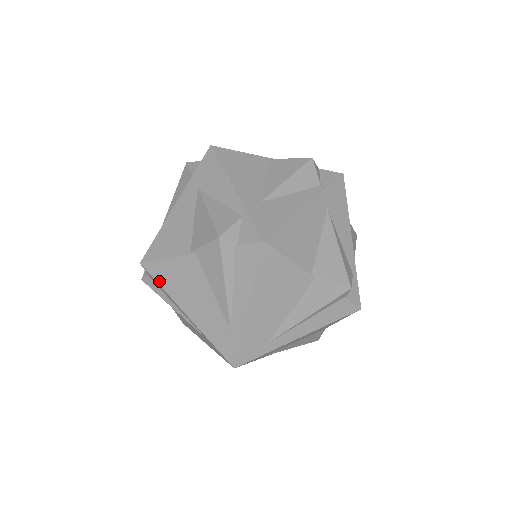
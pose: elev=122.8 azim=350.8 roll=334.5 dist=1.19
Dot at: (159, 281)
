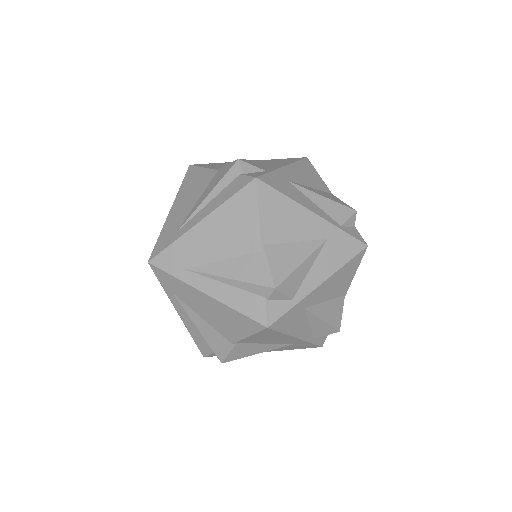
Dot at: (185, 180)
